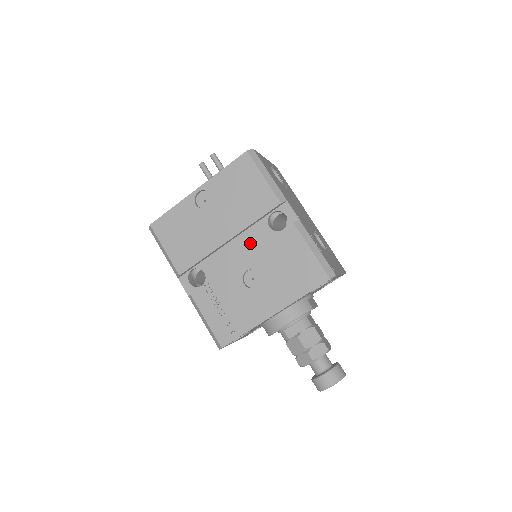
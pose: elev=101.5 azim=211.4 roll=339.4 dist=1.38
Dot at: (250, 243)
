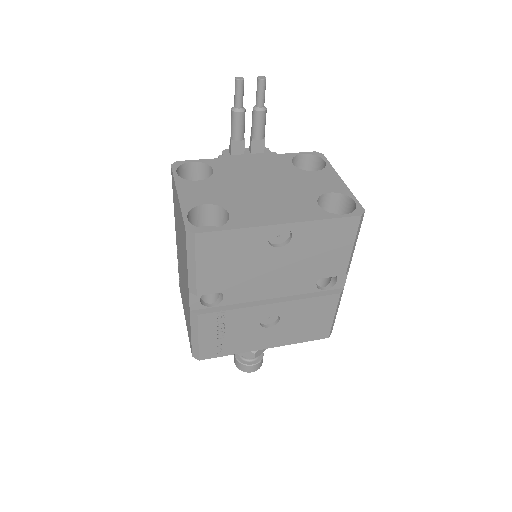
Dot at: (289, 289)
